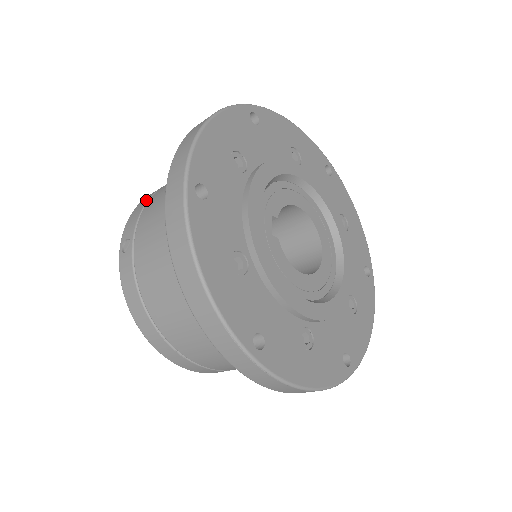
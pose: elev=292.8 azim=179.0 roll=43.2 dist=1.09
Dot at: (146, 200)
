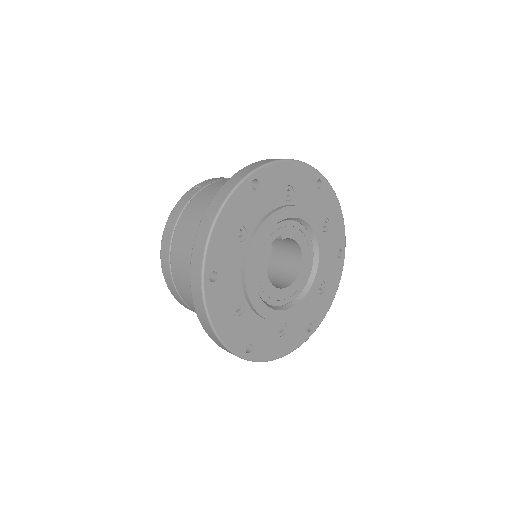
Dot at: occluded
